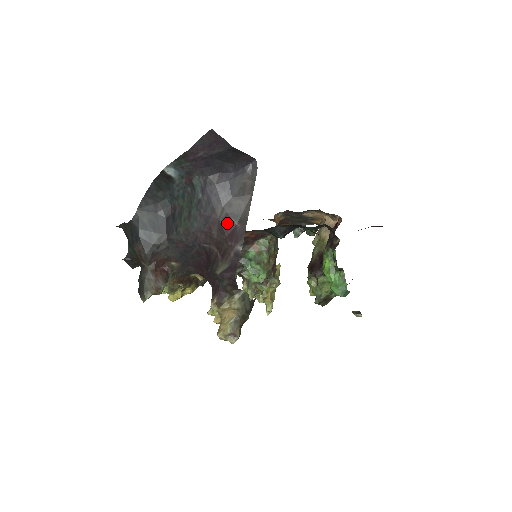
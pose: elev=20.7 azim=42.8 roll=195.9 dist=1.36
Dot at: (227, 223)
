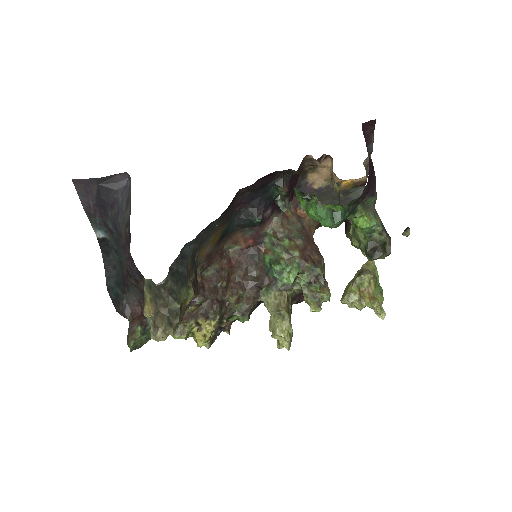
Dot at: (126, 236)
